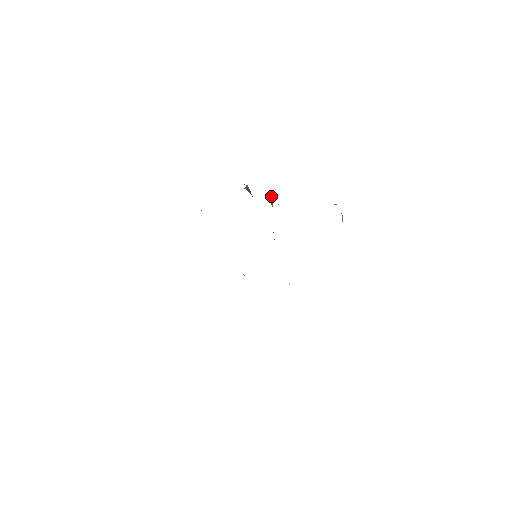
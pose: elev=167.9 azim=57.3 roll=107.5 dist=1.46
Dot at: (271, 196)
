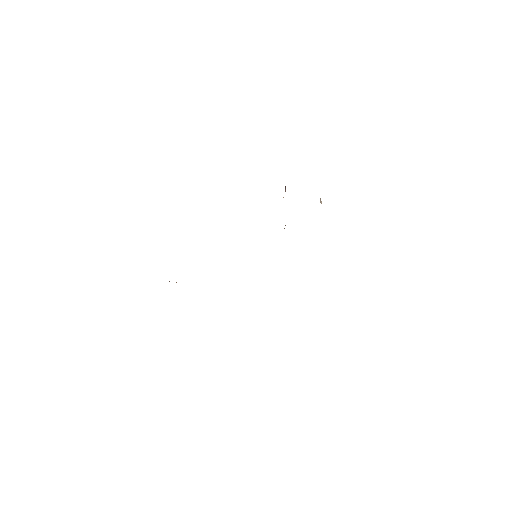
Dot at: occluded
